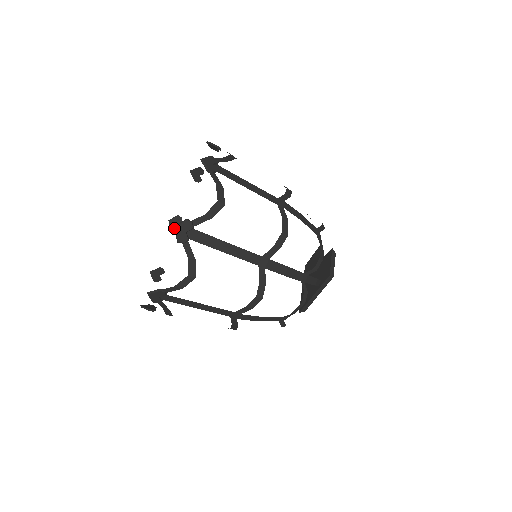
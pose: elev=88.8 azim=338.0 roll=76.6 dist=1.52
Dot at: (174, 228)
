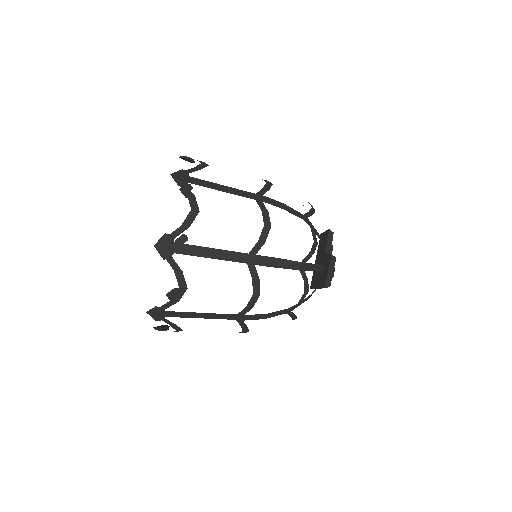
Dot at: (148, 313)
